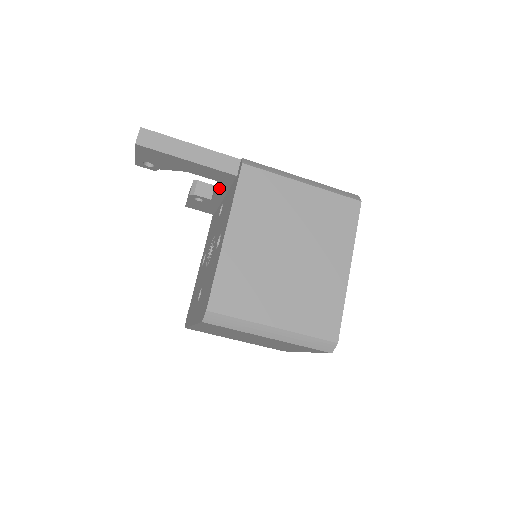
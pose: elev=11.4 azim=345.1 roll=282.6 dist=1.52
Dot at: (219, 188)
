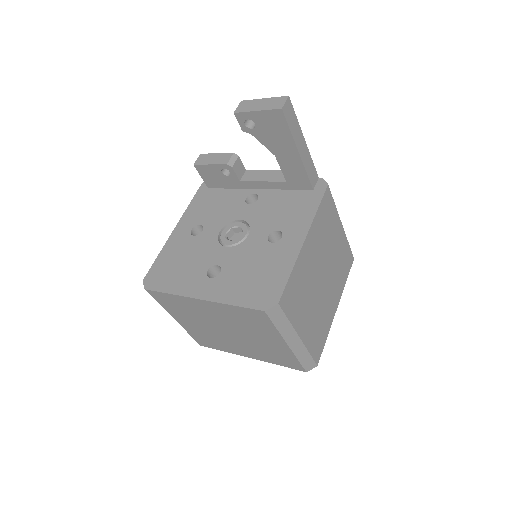
Dot at: (272, 182)
